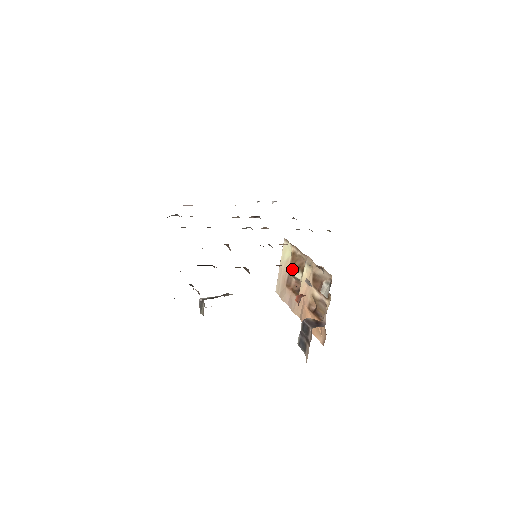
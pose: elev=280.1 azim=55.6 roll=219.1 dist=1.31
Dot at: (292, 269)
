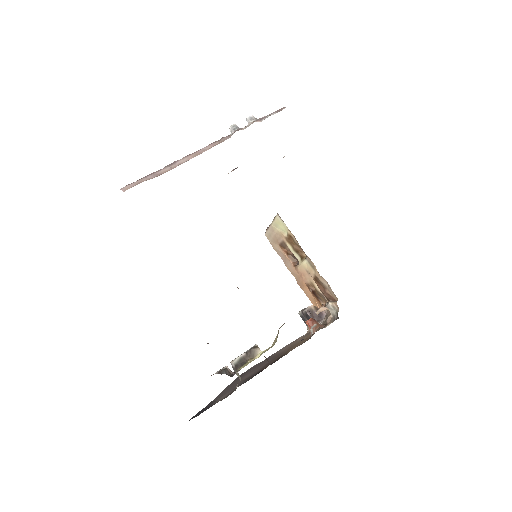
Dot at: (288, 244)
